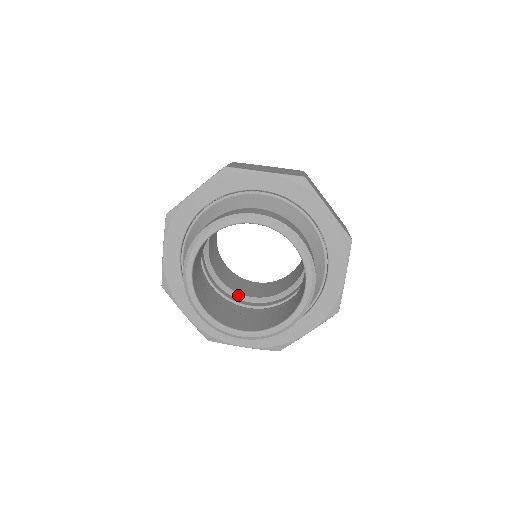
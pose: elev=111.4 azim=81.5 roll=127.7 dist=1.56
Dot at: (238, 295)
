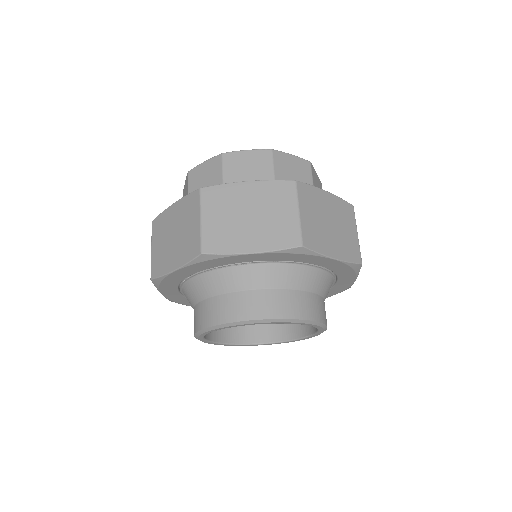
Dot at: occluded
